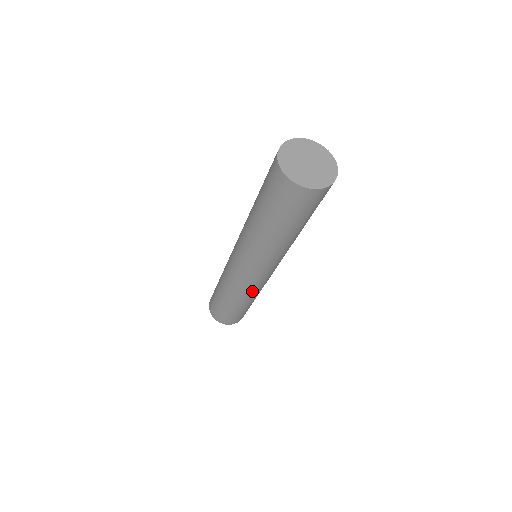
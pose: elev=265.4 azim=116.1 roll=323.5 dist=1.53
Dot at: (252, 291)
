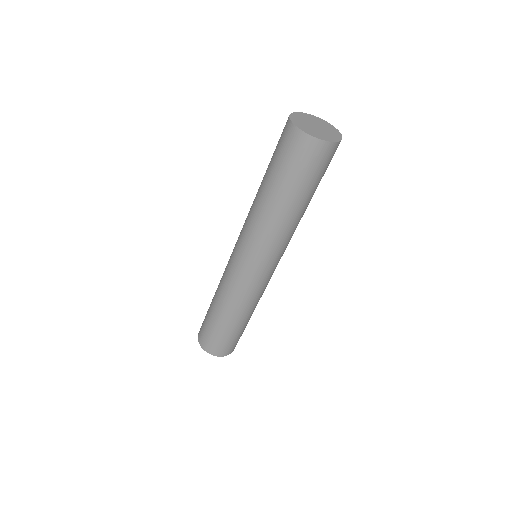
Dot at: (257, 296)
